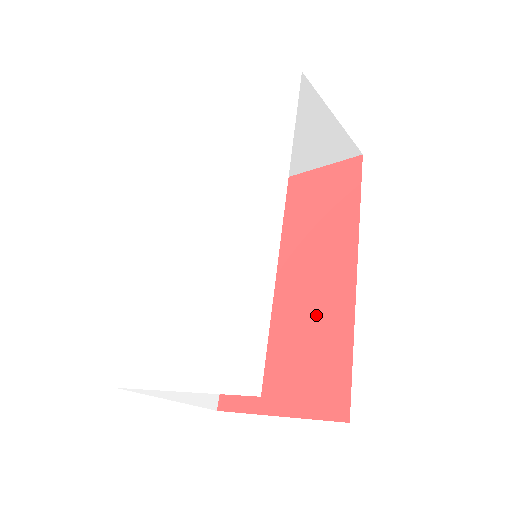
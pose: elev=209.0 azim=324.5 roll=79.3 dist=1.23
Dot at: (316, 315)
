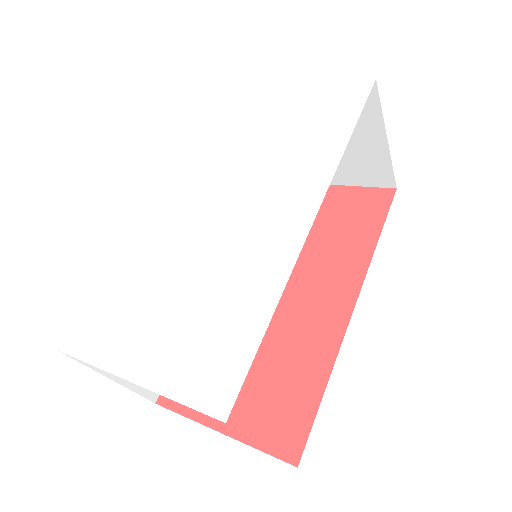
Dot at: (296, 339)
